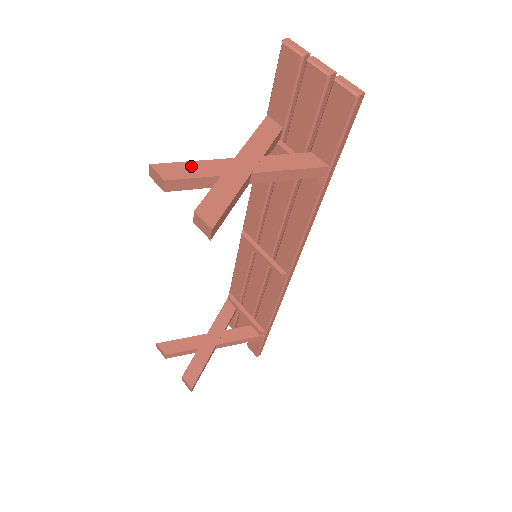
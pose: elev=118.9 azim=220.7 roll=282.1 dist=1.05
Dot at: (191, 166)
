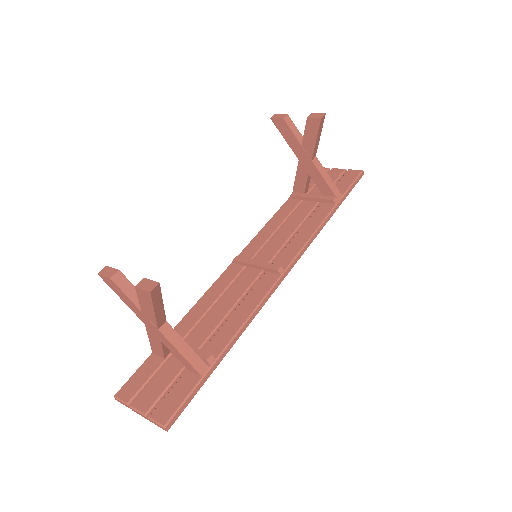
Dot at: occluded
